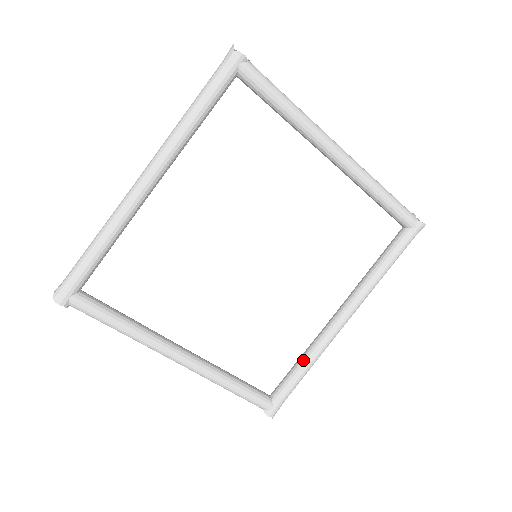
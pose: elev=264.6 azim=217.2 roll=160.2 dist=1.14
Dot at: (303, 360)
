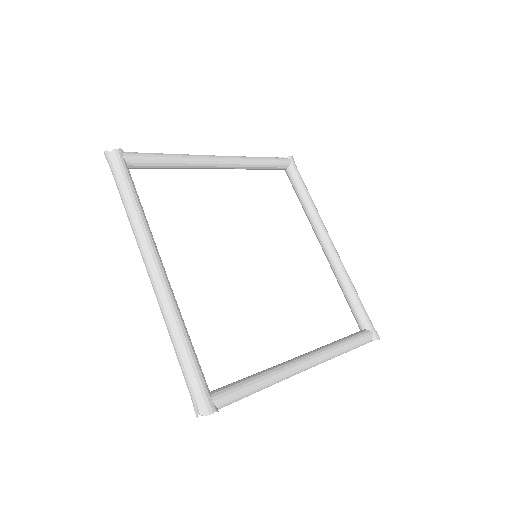
Dot at: (346, 288)
